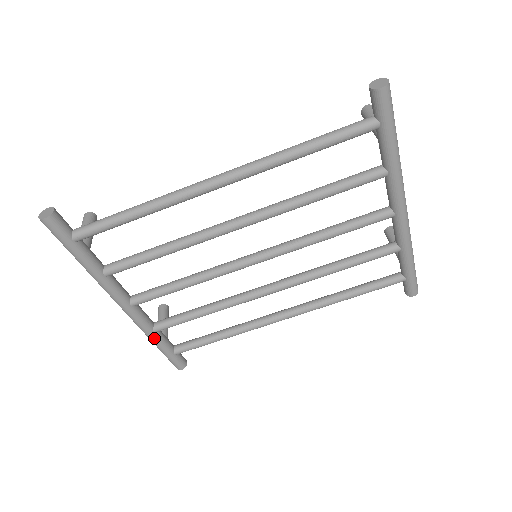
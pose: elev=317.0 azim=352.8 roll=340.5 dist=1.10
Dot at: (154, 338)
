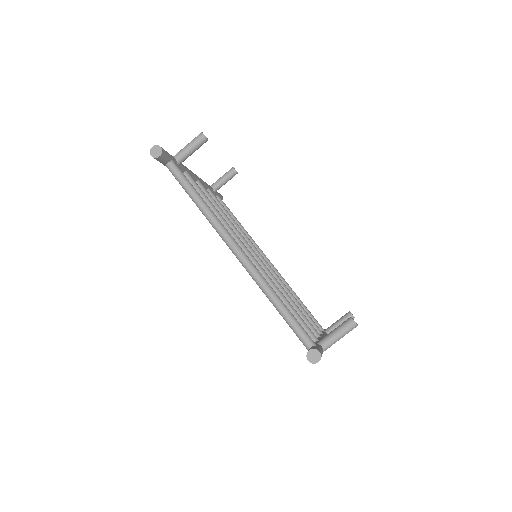
Dot at: occluded
